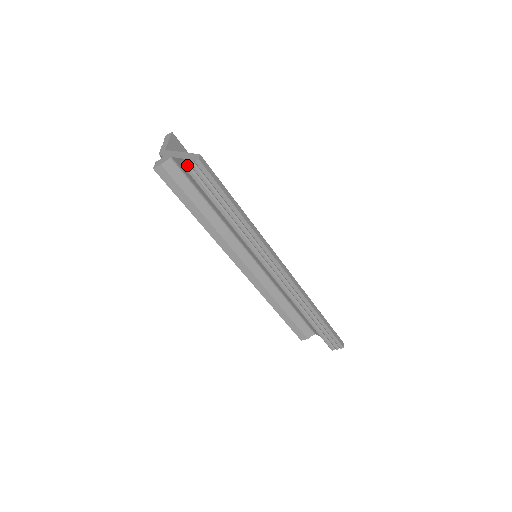
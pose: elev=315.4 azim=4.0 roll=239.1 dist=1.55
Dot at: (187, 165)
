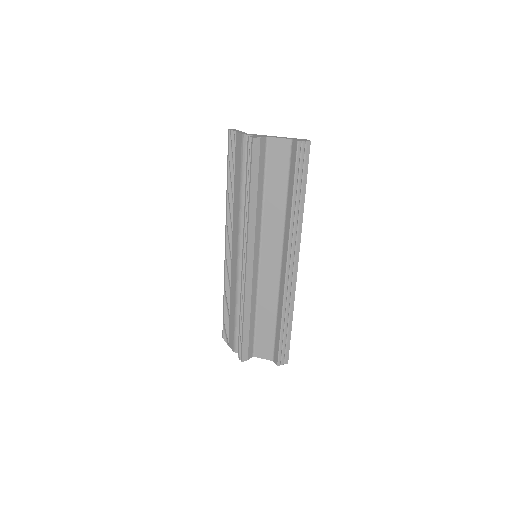
Dot at: (301, 141)
